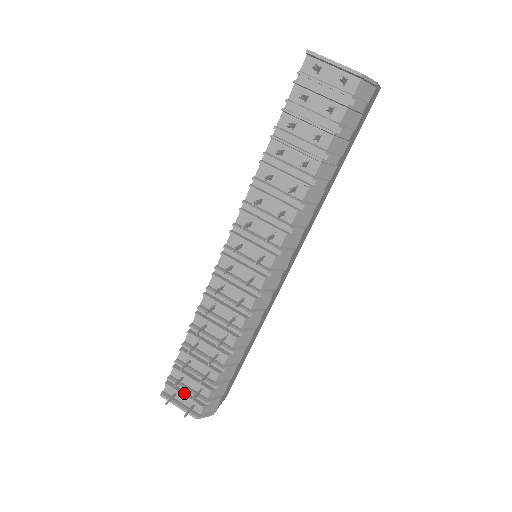
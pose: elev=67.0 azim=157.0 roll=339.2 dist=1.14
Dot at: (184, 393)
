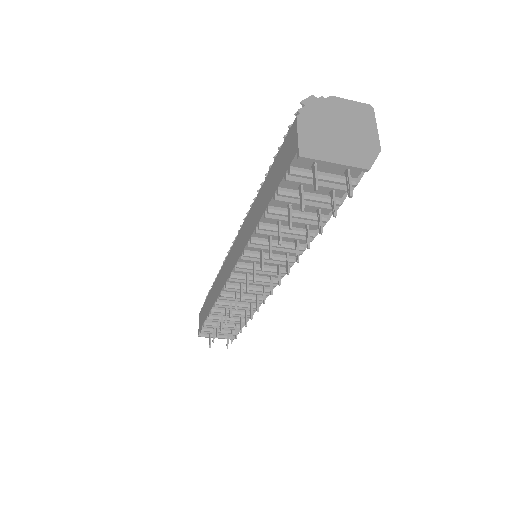
Dot at: (218, 332)
